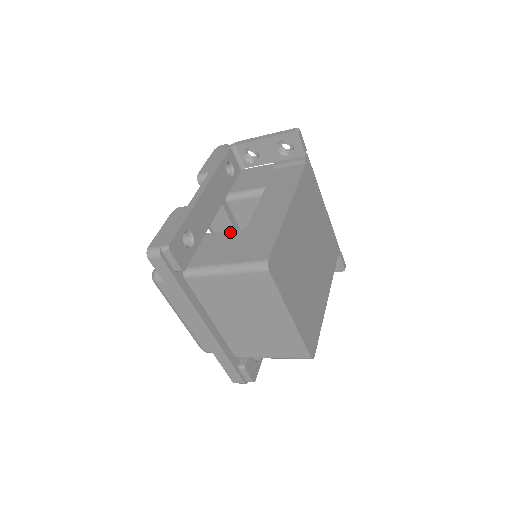
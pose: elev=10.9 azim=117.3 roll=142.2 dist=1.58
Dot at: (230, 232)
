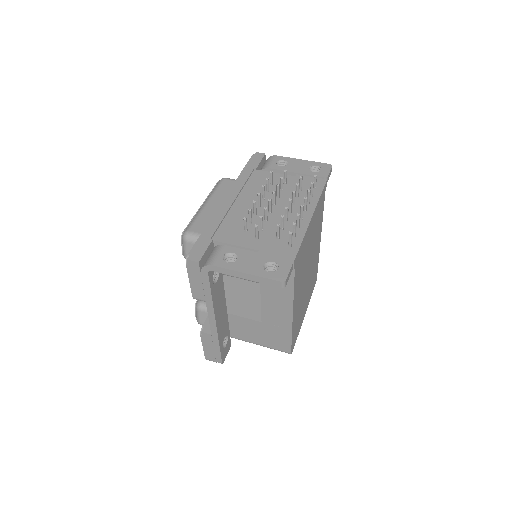
Dot at: (248, 321)
